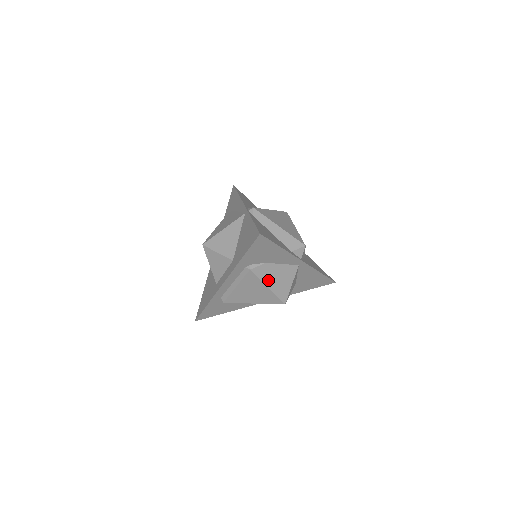
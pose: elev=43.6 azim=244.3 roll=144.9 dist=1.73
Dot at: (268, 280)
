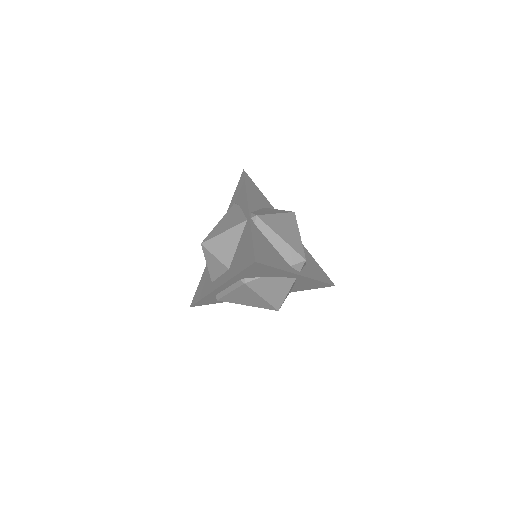
Dot at: (263, 291)
